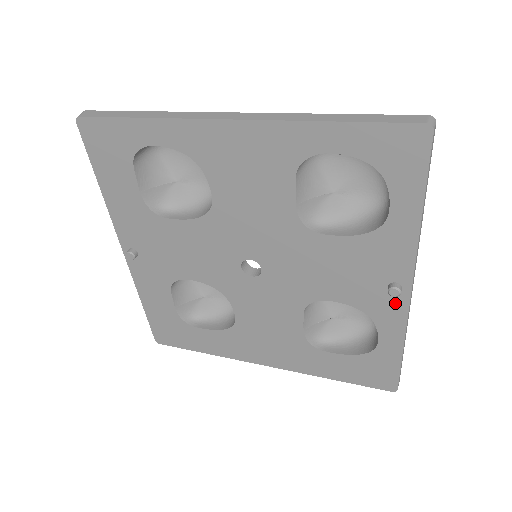
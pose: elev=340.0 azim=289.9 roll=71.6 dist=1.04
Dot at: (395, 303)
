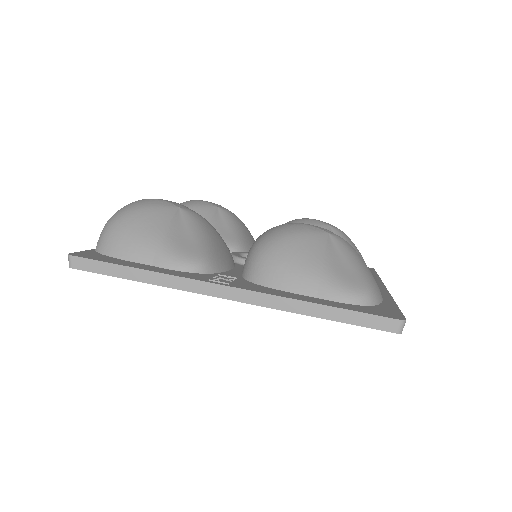
Dot at: occluded
